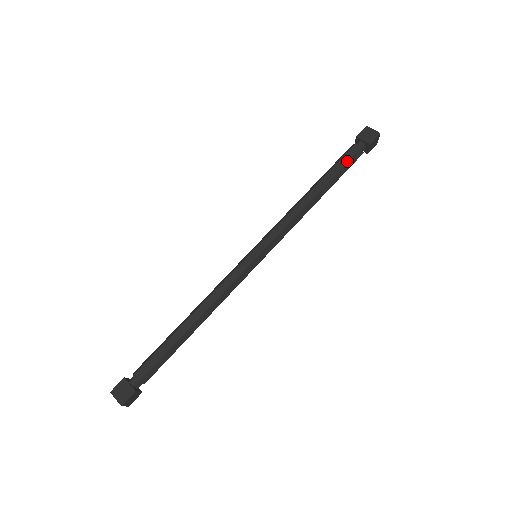
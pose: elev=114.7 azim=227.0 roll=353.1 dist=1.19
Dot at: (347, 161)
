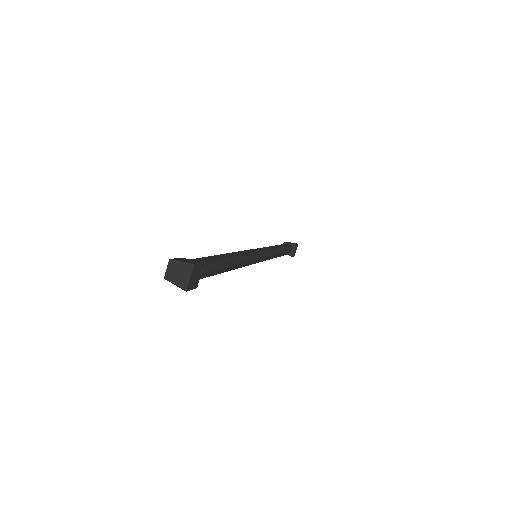
Dot at: (287, 245)
